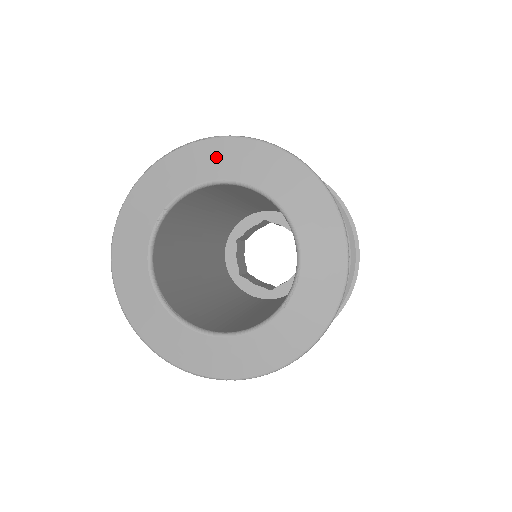
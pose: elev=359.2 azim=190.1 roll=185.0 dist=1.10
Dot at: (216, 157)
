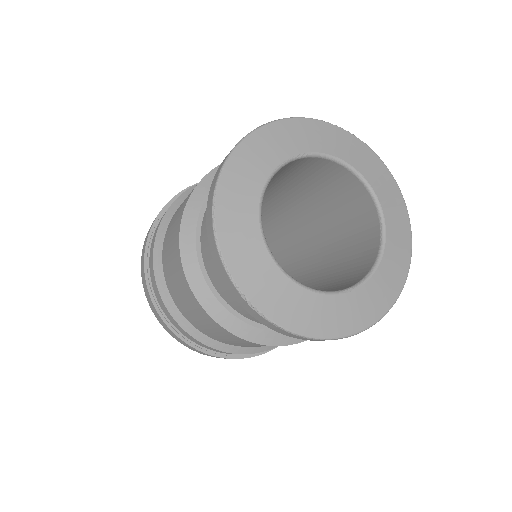
Dot at: (365, 158)
